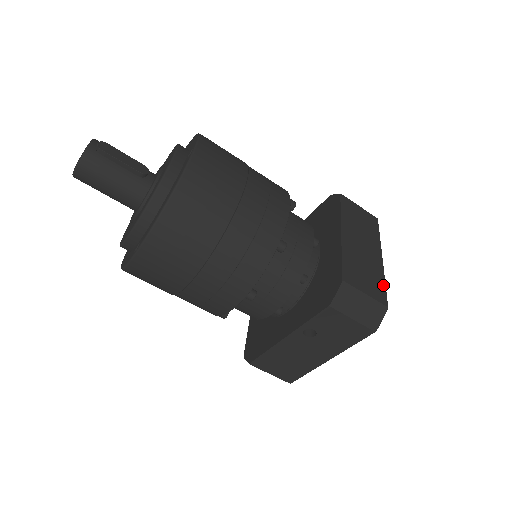
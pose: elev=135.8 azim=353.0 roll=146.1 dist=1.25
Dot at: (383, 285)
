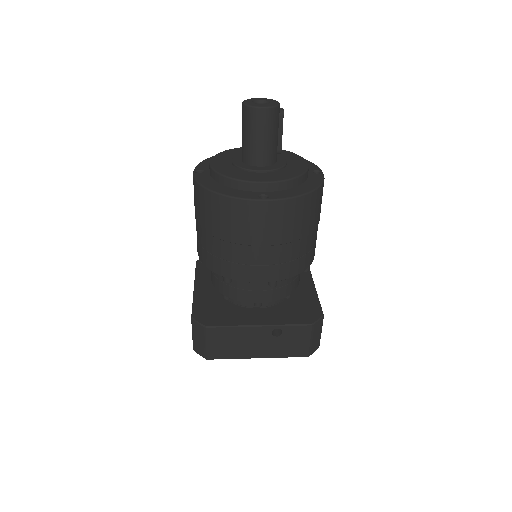
Dot at: occluded
